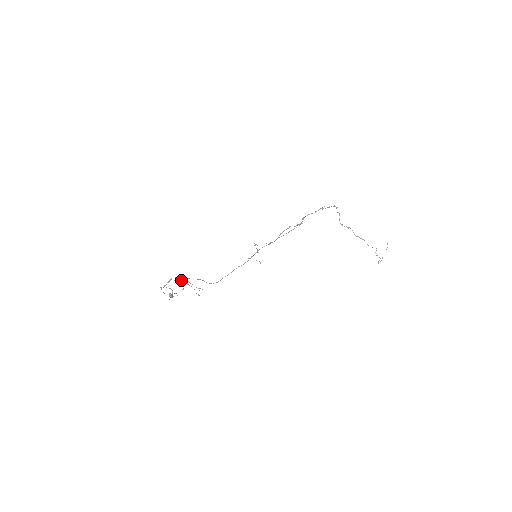
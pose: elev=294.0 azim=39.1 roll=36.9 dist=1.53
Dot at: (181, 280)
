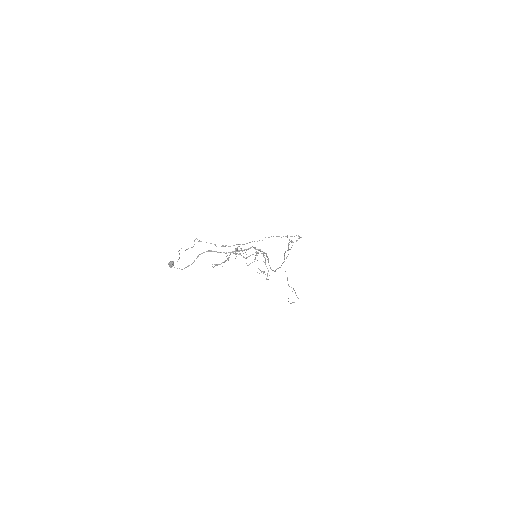
Dot at: occluded
